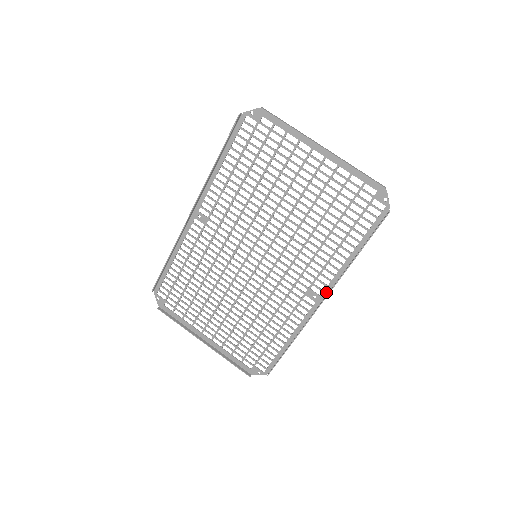
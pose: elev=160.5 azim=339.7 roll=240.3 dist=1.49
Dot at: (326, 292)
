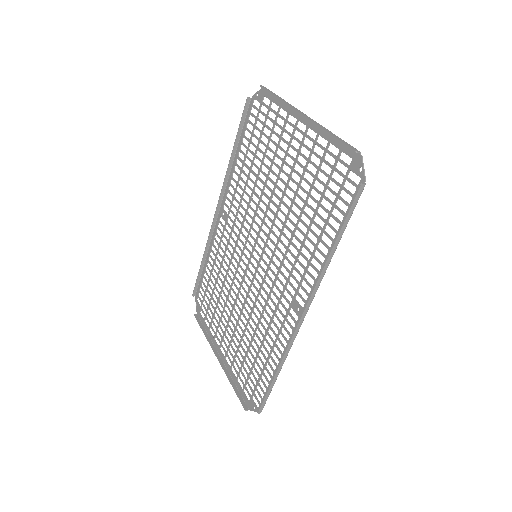
Dot at: (307, 303)
